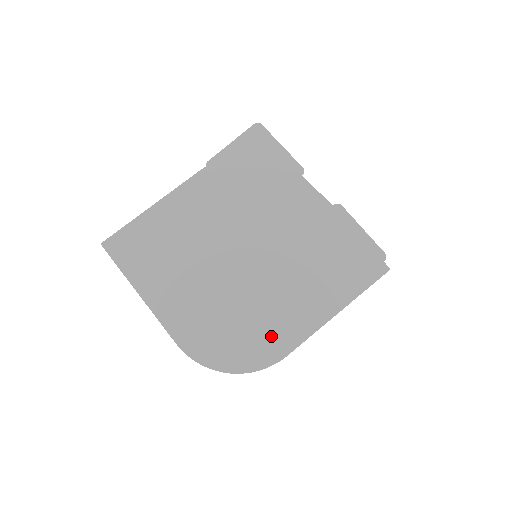
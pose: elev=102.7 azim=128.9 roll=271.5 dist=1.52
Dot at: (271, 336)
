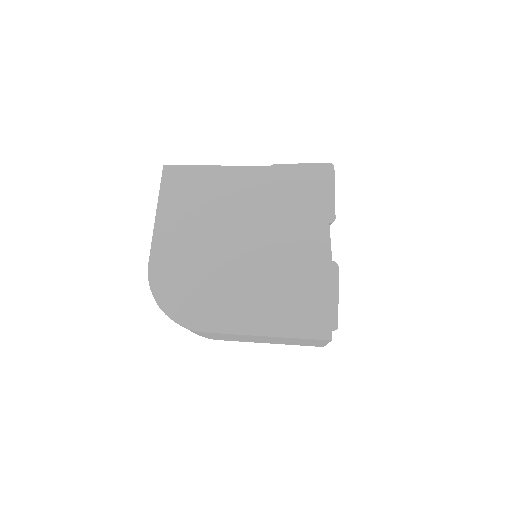
Dot at: (208, 310)
